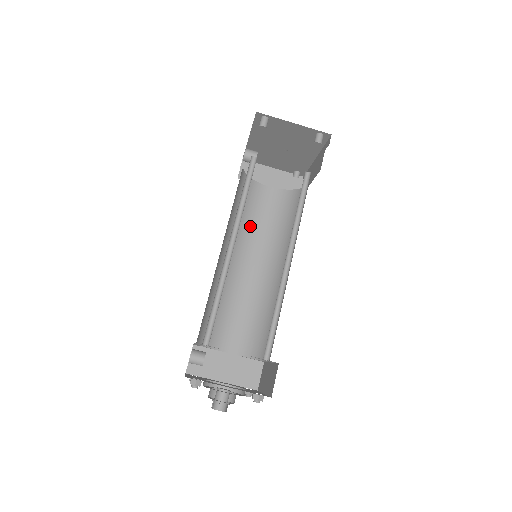
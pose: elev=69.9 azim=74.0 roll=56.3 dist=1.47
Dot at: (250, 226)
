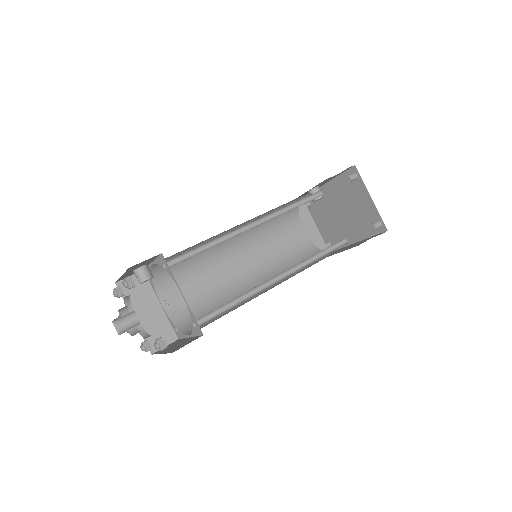
Dot at: (267, 239)
